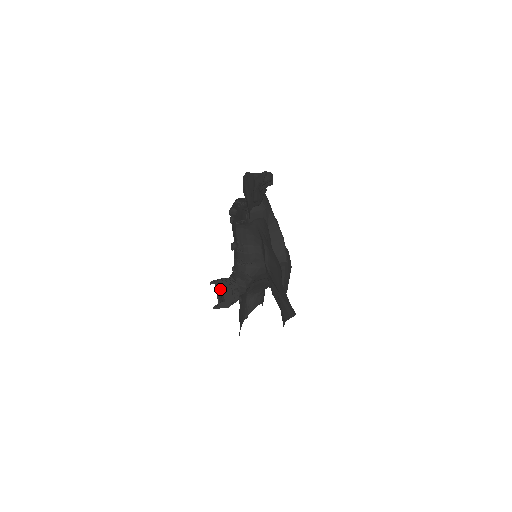
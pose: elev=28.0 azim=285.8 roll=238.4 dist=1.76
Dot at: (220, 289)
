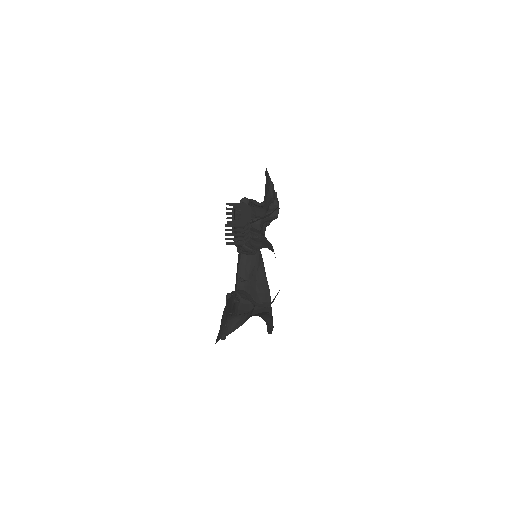
Dot at: (234, 217)
